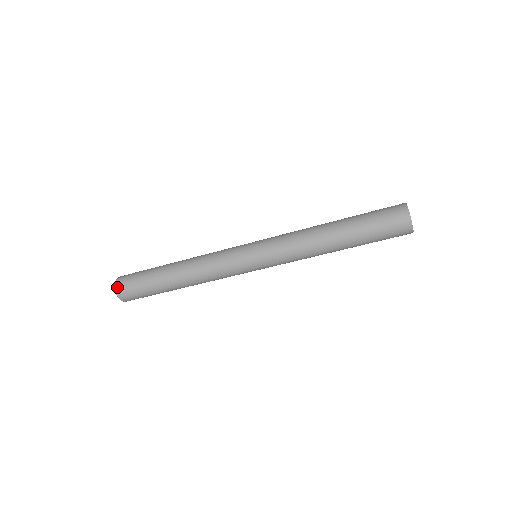
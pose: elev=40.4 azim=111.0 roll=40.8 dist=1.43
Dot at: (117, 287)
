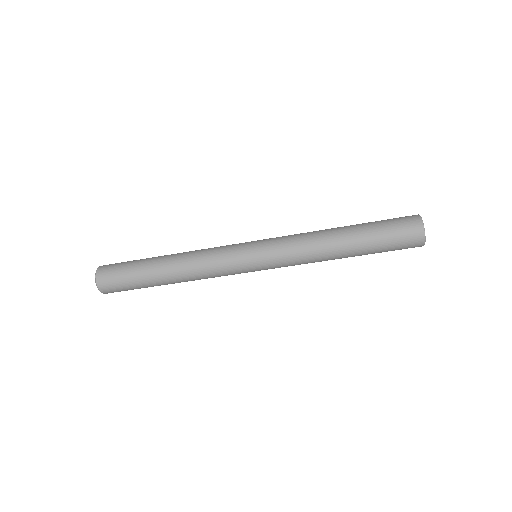
Dot at: (100, 268)
